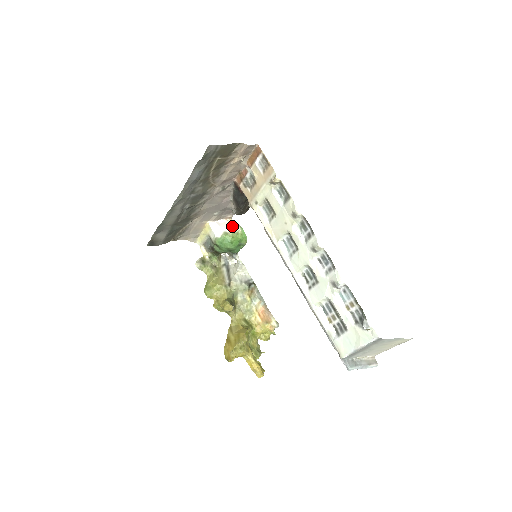
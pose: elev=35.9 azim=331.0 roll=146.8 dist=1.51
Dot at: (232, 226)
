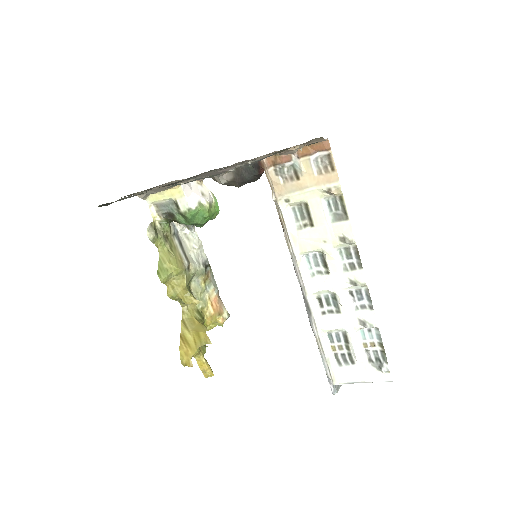
Dot at: (206, 194)
